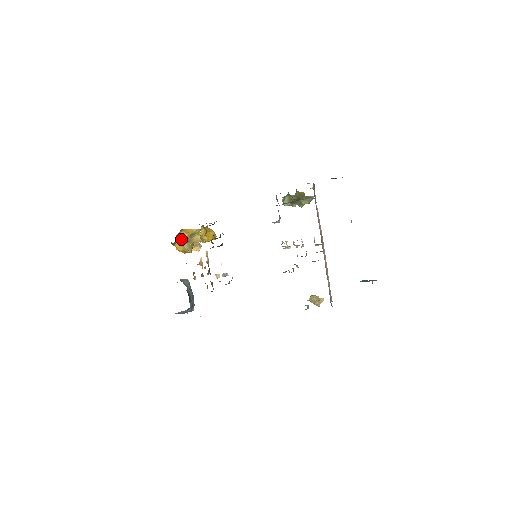
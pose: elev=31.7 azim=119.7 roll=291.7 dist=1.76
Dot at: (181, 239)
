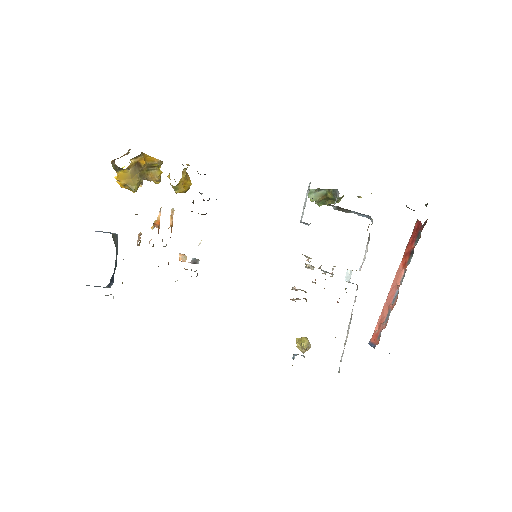
Dot at: (134, 167)
